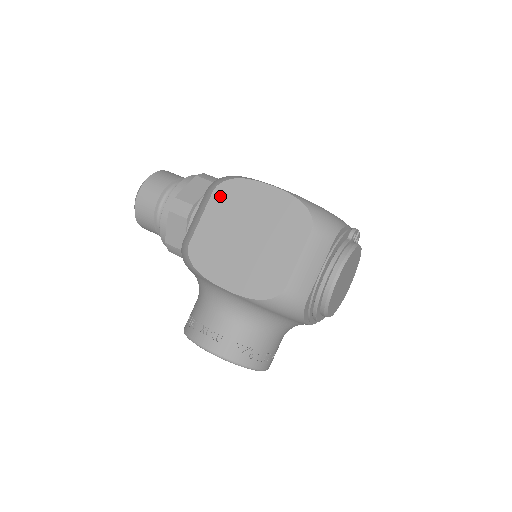
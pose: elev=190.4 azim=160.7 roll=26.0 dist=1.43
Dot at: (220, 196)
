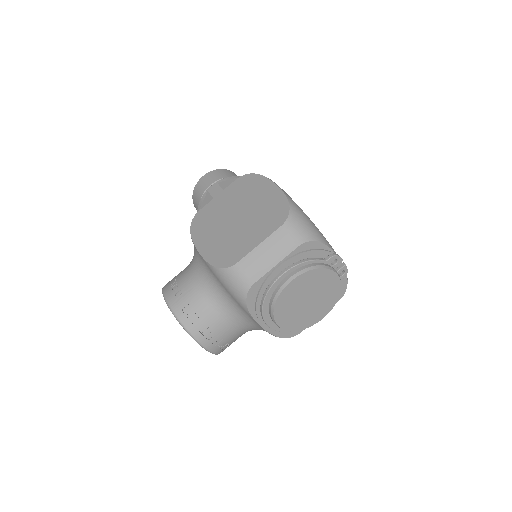
Dot at: (239, 183)
